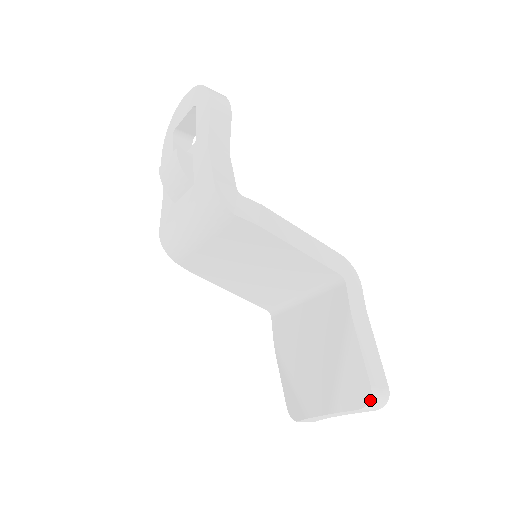
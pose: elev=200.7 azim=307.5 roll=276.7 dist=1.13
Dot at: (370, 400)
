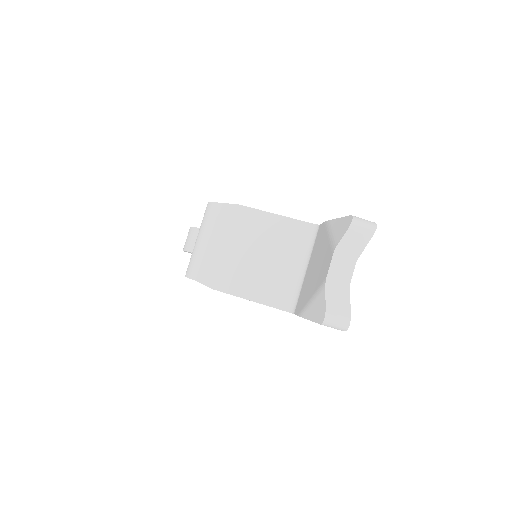
Dot at: (353, 218)
